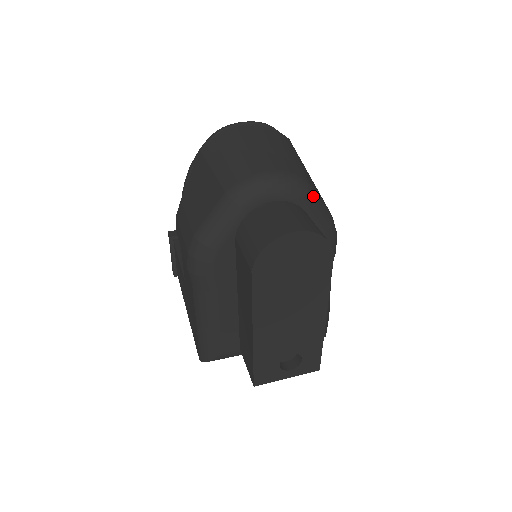
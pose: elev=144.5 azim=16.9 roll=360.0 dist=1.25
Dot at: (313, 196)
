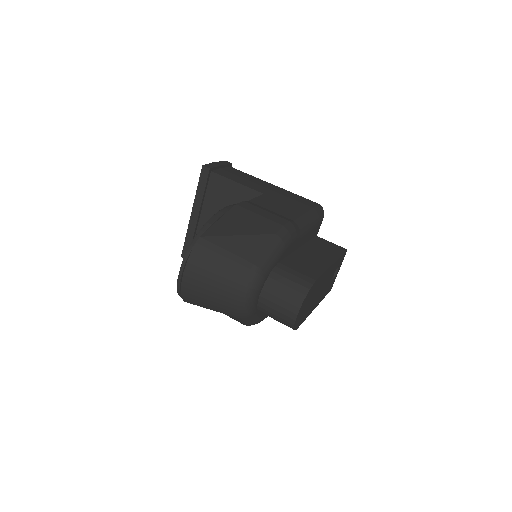
Dot at: (265, 263)
